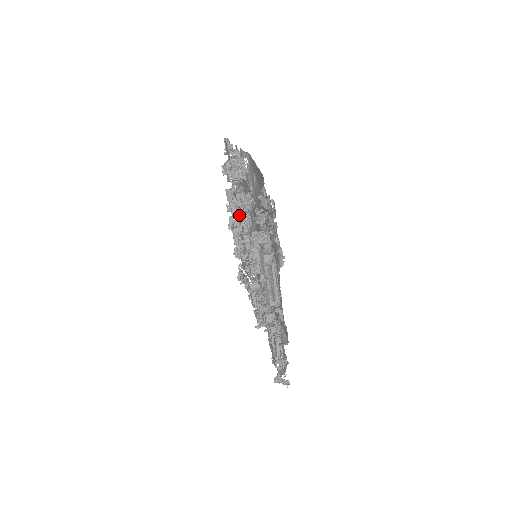
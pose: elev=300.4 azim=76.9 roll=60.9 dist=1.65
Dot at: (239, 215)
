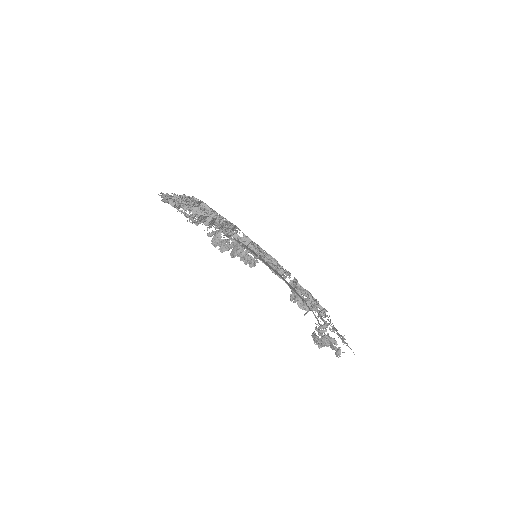
Dot at: occluded
